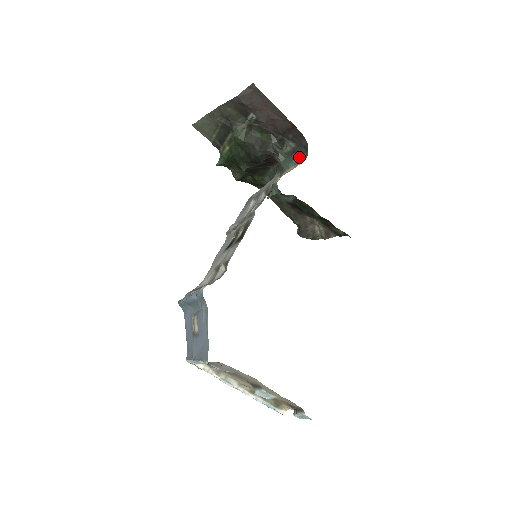
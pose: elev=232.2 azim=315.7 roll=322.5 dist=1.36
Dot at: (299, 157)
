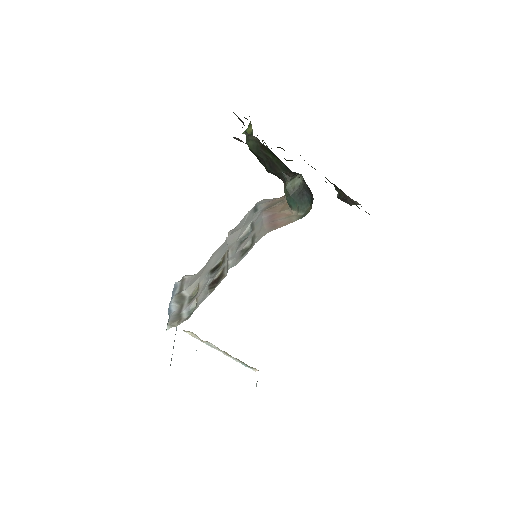
Dot at: (303, 205)
